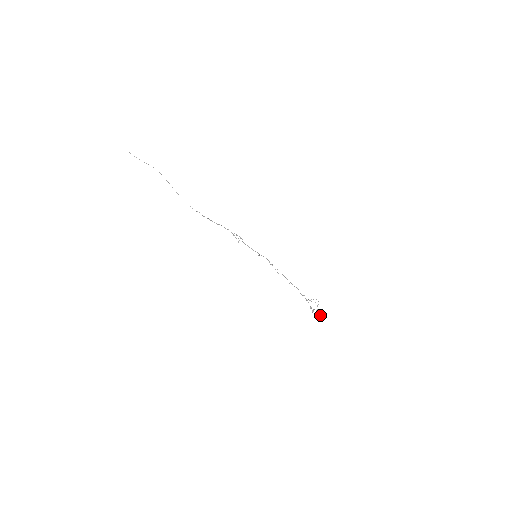
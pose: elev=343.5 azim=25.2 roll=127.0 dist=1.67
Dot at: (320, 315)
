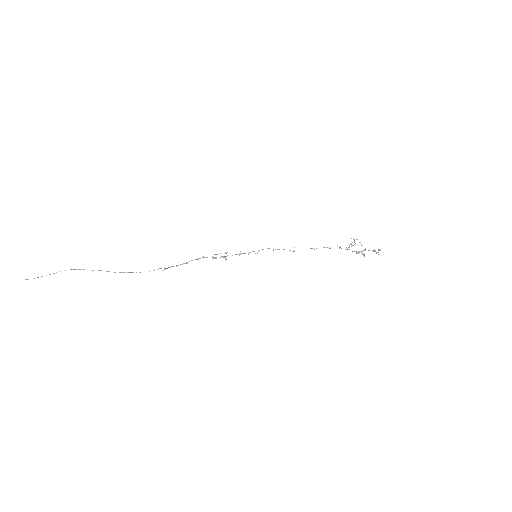
Dot at: (374, 251)
